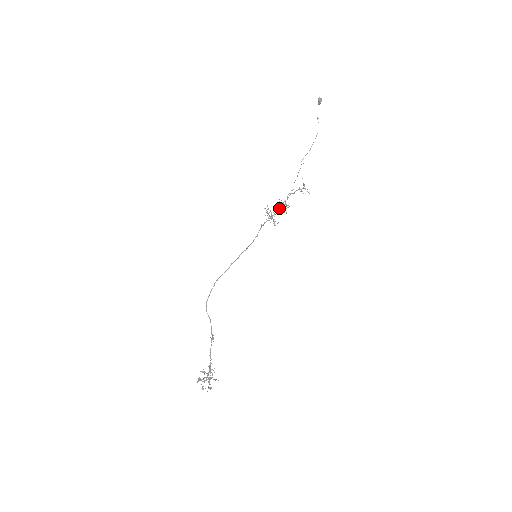
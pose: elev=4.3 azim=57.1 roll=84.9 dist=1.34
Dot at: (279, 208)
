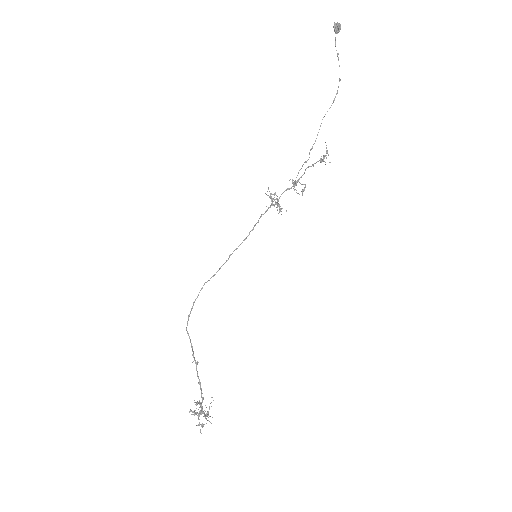
Dot at: (287, 189)
